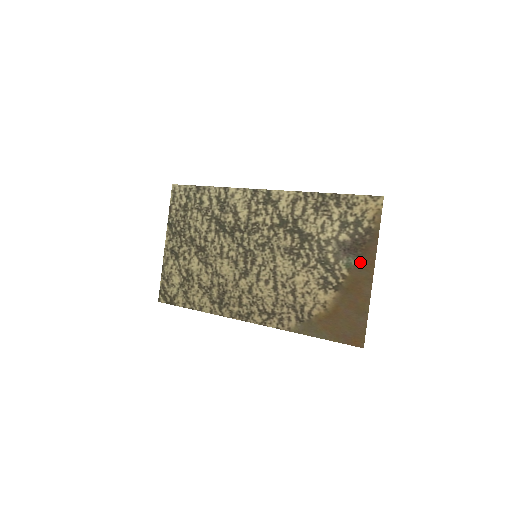
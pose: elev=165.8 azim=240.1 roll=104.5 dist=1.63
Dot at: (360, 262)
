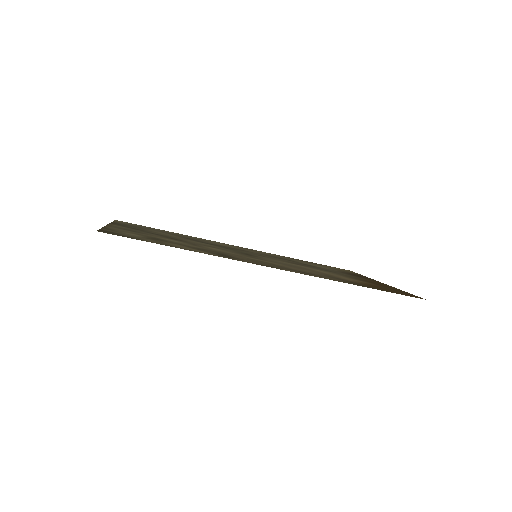
Dot at: (366, 278)
